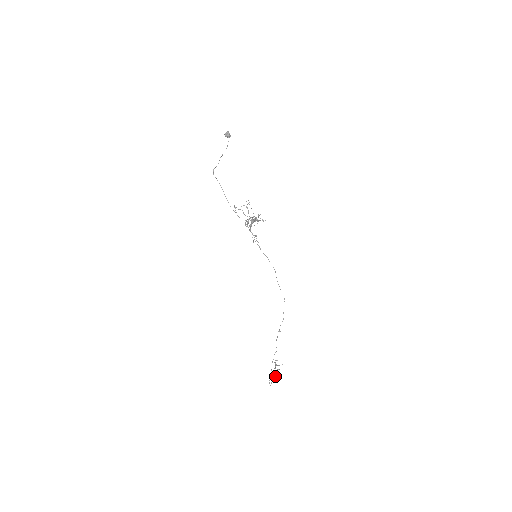
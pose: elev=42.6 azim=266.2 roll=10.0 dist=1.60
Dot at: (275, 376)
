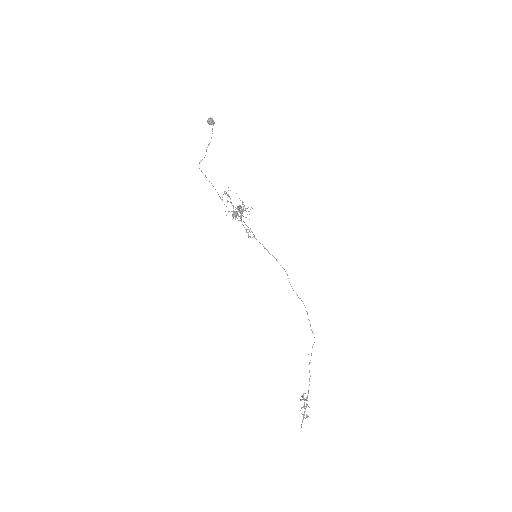
Dot at: occluded
